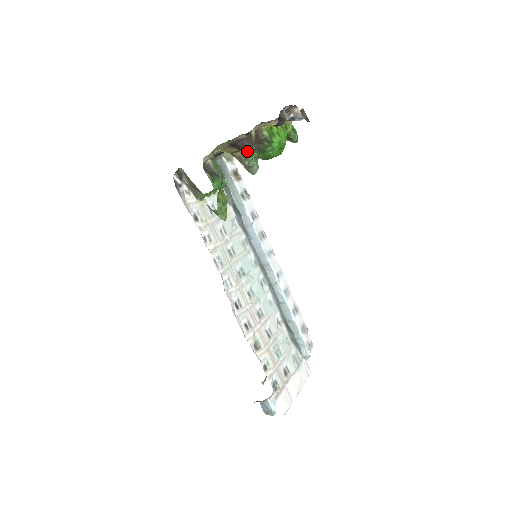
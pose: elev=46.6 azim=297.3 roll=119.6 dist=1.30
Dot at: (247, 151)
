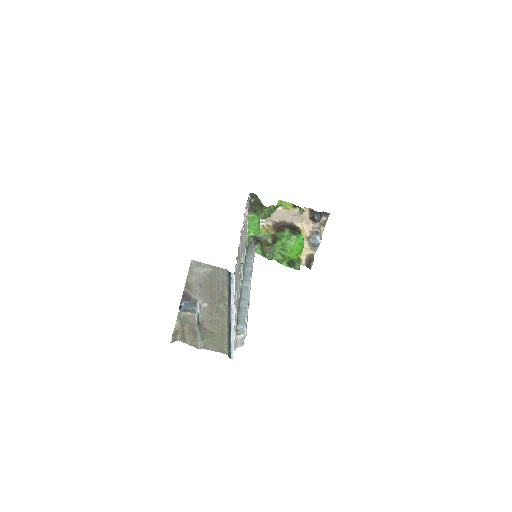
Dot at: (284, 230)
